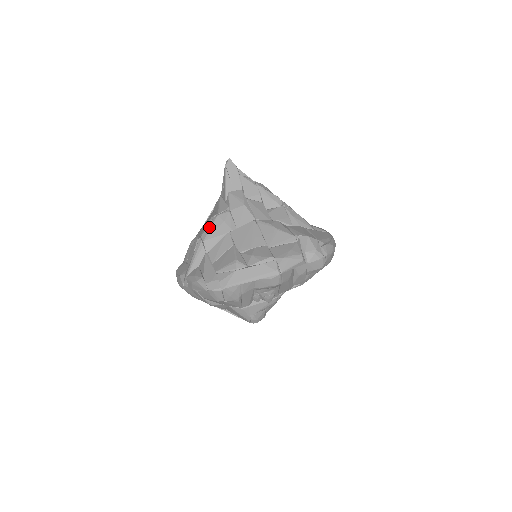
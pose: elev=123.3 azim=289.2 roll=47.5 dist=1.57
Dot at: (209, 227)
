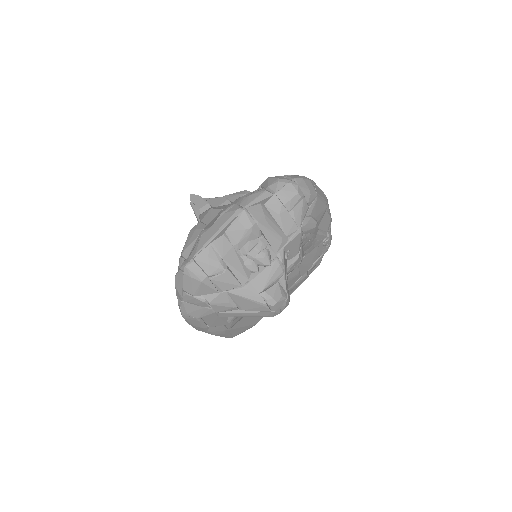
Dot at: (185, 243)
